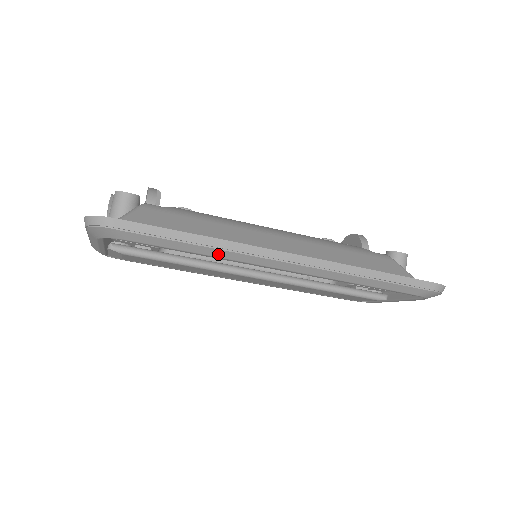
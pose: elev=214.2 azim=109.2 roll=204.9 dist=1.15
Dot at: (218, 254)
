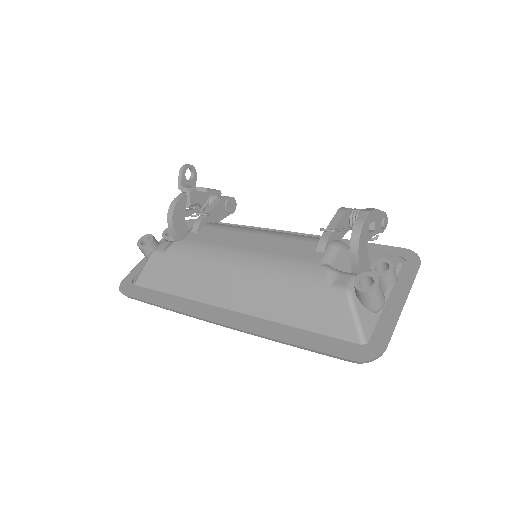
Dot at: occluded
